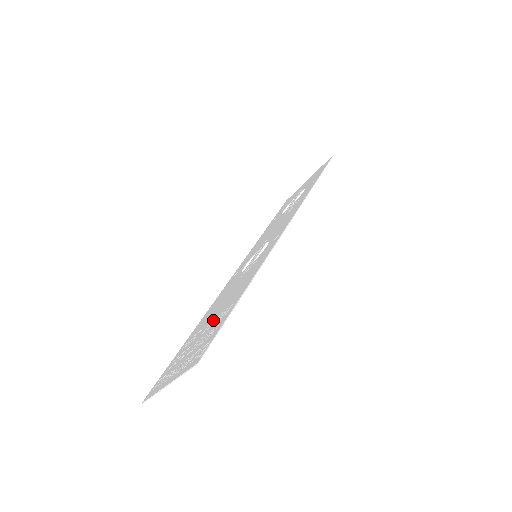
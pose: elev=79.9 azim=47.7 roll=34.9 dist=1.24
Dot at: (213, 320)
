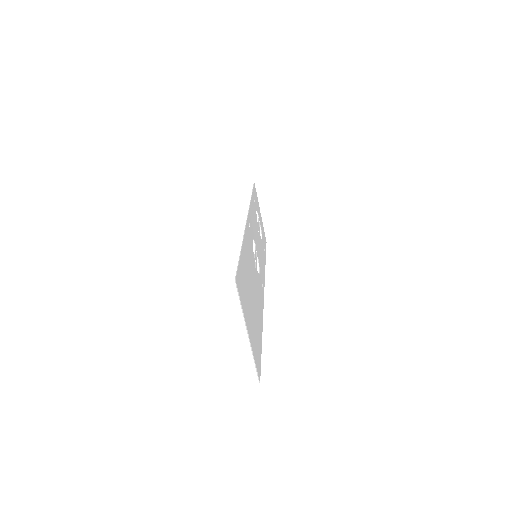
Dot at: (249, 288)
